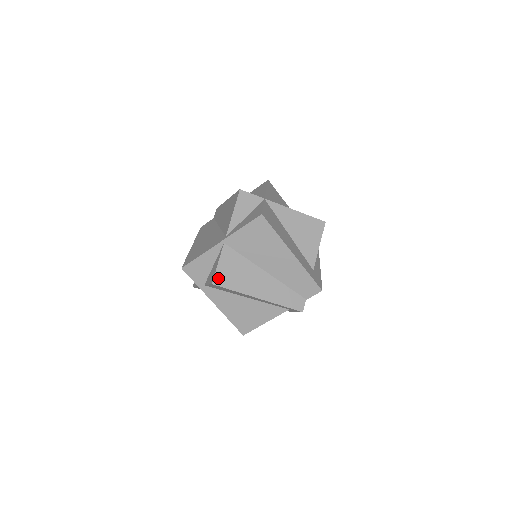
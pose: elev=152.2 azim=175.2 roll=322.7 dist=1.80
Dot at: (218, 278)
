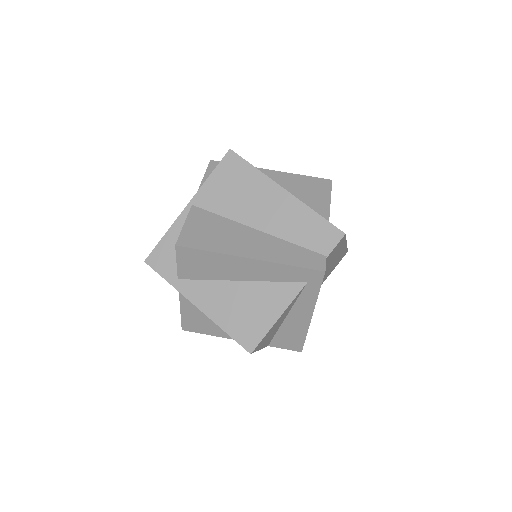
Dot at: (184, 239)
